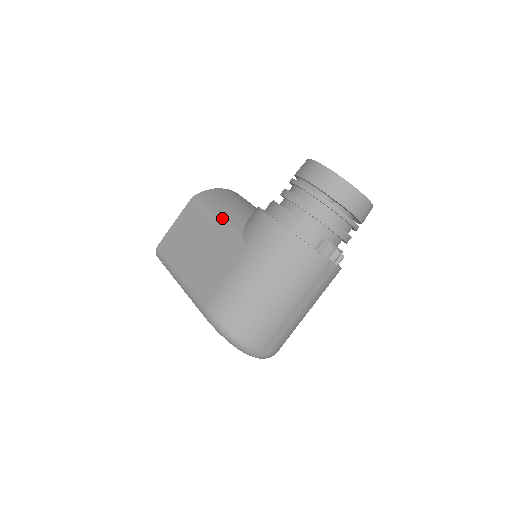
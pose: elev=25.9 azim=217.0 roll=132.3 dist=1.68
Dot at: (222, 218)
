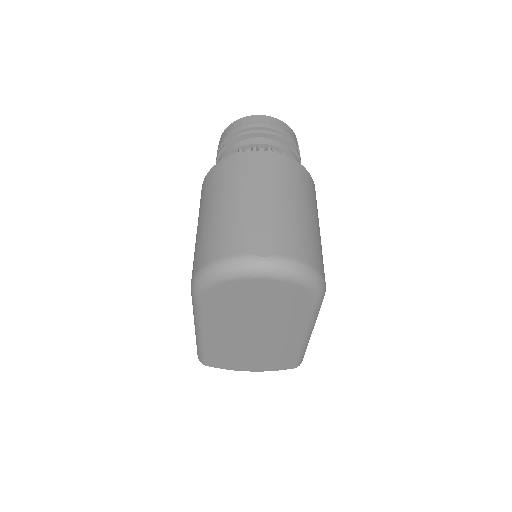
Dot at: occluded
